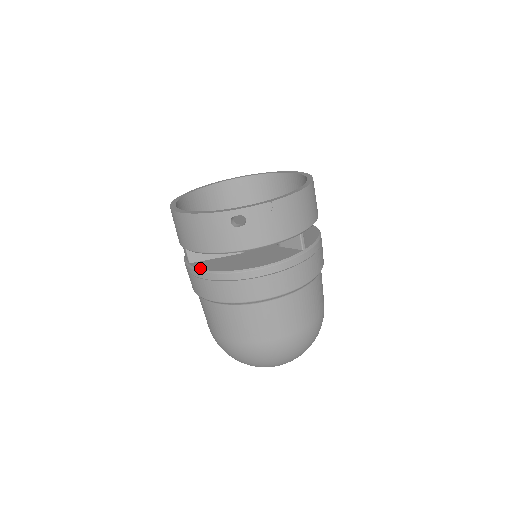
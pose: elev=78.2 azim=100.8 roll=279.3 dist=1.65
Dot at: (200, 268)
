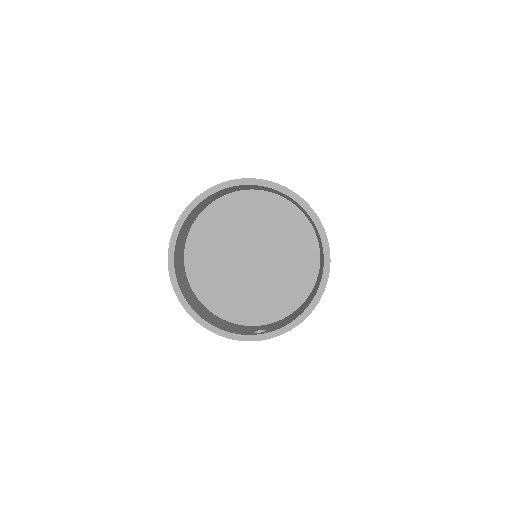
Dot at: occluded
